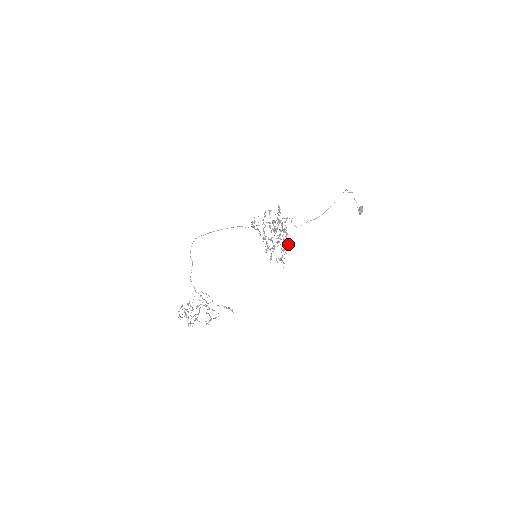
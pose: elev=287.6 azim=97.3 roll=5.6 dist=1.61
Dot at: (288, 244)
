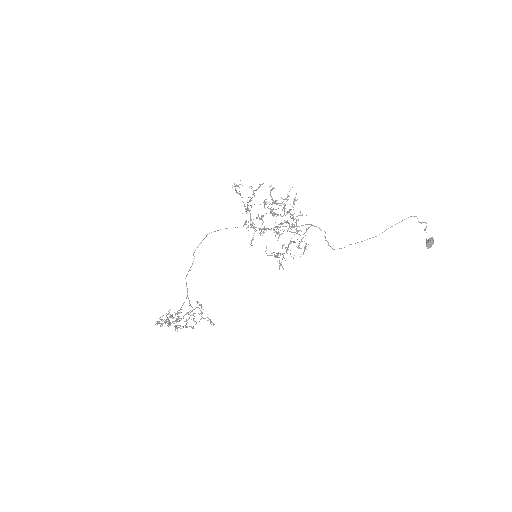
Dot at: (303, 253)
